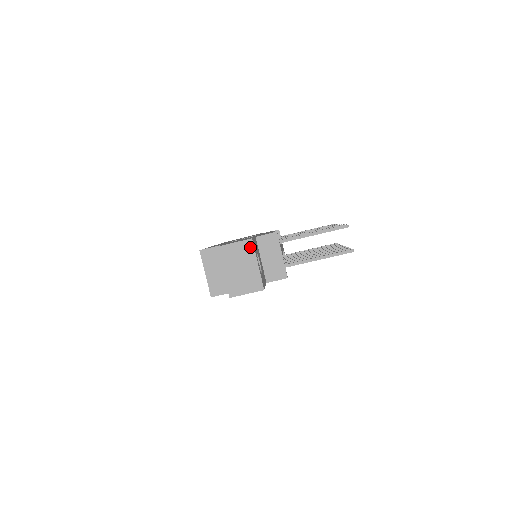
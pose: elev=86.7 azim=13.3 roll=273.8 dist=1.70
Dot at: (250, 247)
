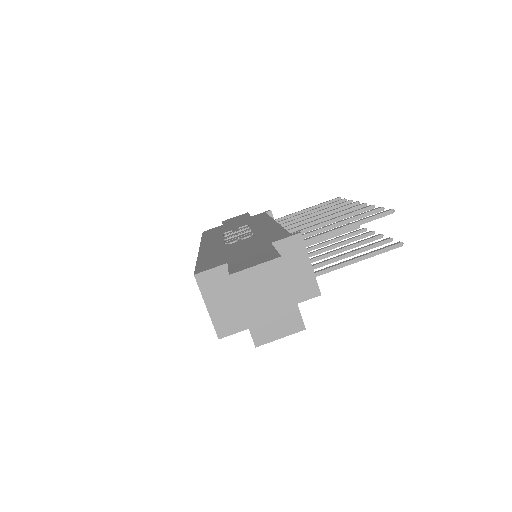
Dot at: (279, 270)
